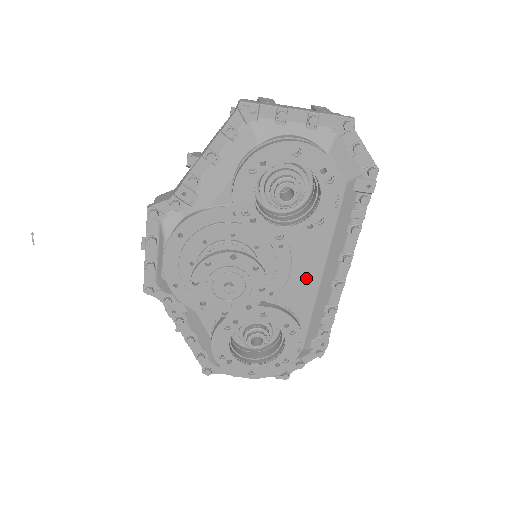
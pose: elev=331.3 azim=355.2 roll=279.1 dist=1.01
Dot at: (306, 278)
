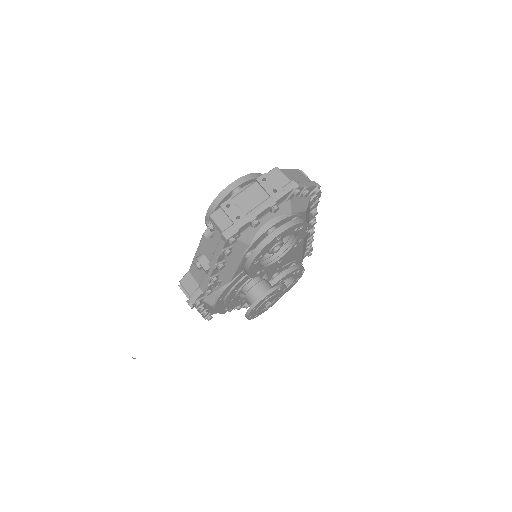
Dot at: (295, 250)
